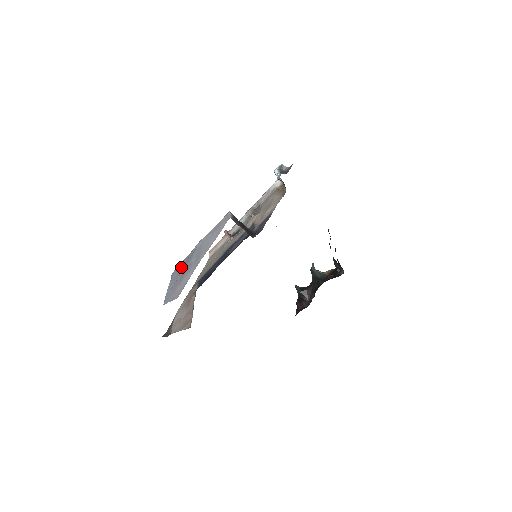
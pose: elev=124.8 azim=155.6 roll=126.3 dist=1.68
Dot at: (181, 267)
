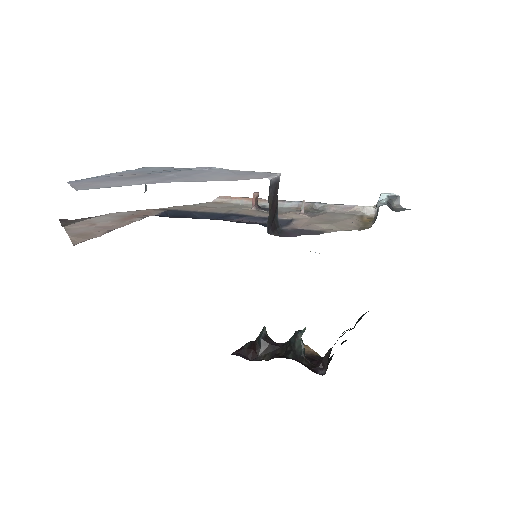
Dot at: (156, 169)
